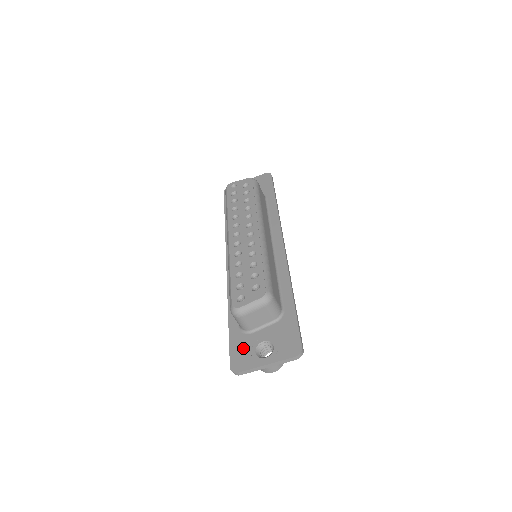
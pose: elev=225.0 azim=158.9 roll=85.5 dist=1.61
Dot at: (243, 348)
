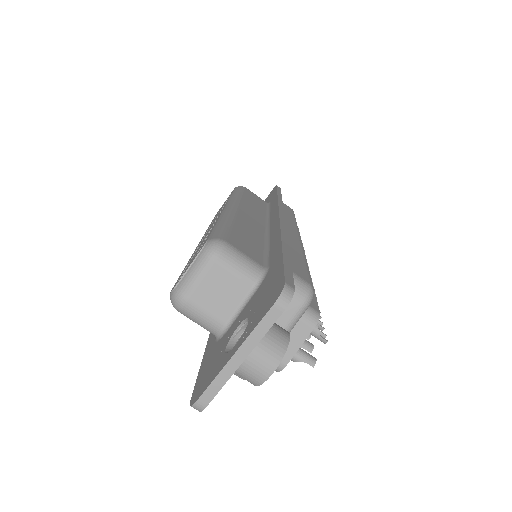
Dot at: (212, 359)
